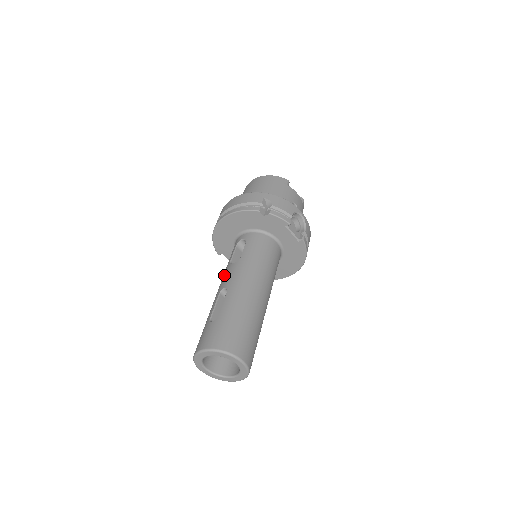
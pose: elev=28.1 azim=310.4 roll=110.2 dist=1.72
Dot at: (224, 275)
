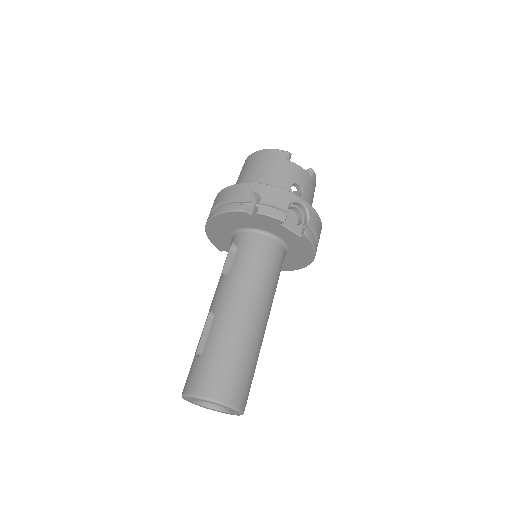
Dot at: (215, 291)
